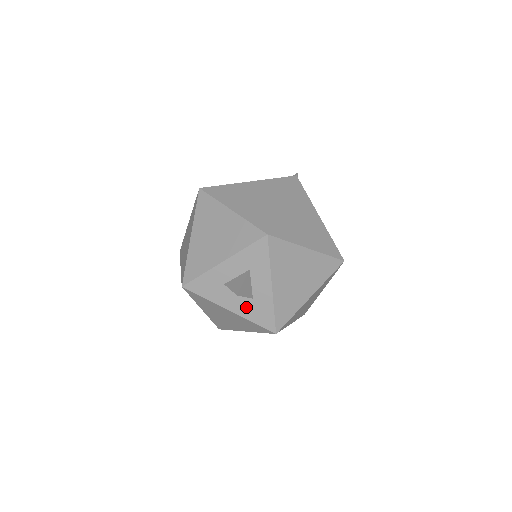
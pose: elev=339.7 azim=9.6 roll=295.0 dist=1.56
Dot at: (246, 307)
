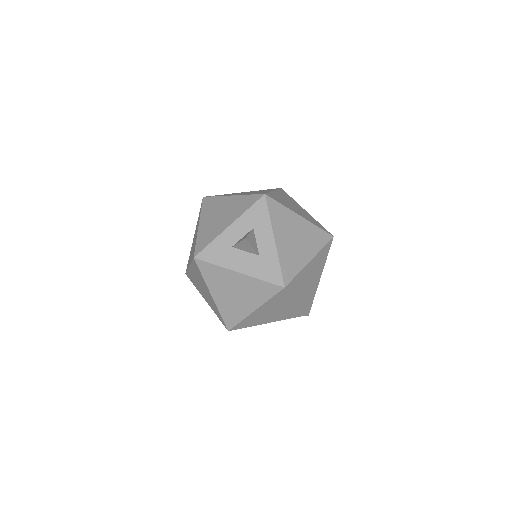
Dot at: (254, 265)
